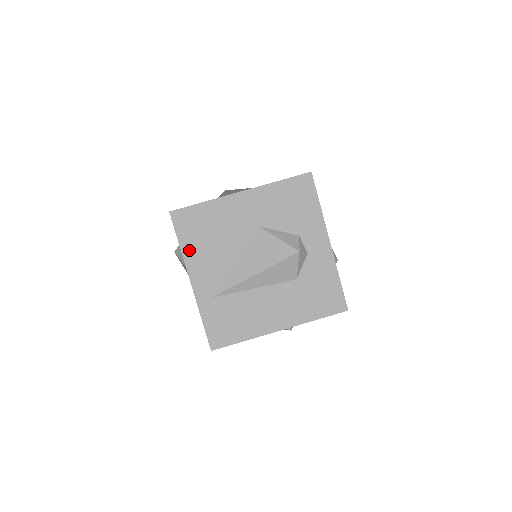
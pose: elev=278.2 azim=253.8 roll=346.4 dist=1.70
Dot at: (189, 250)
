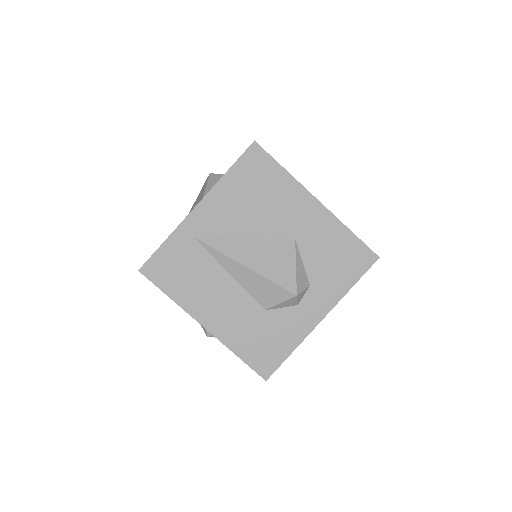
Dot at: (228, 184)
